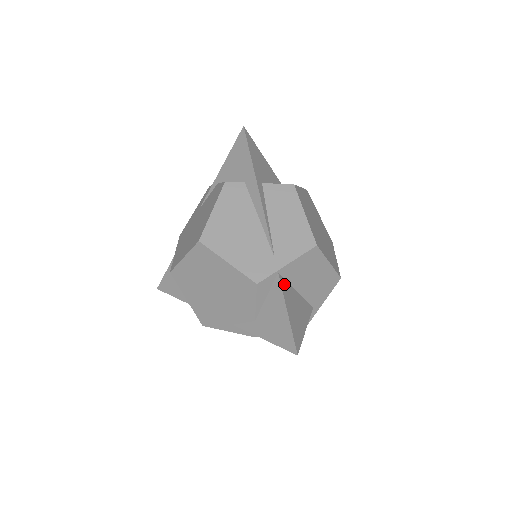
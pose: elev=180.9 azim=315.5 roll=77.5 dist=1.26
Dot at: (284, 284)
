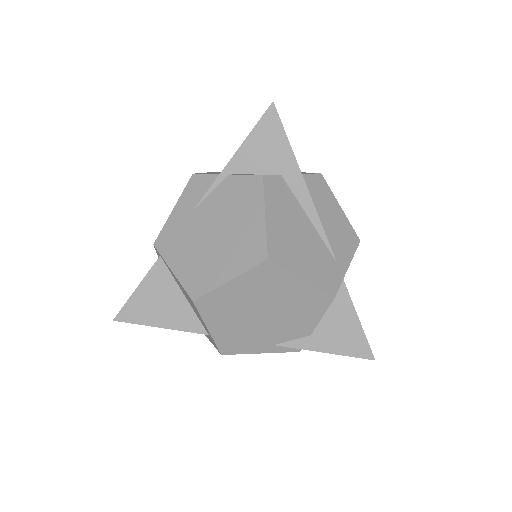
Dot at: occluded
